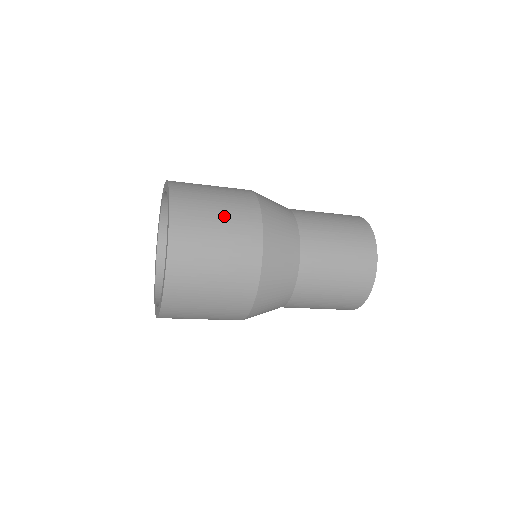
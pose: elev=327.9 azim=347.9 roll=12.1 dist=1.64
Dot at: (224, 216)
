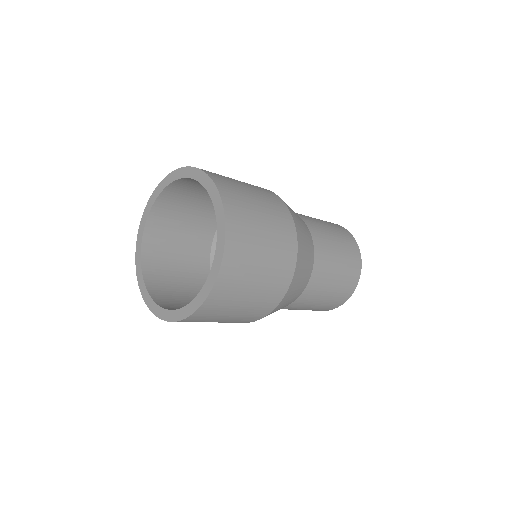
Dot at: (242, 182)
